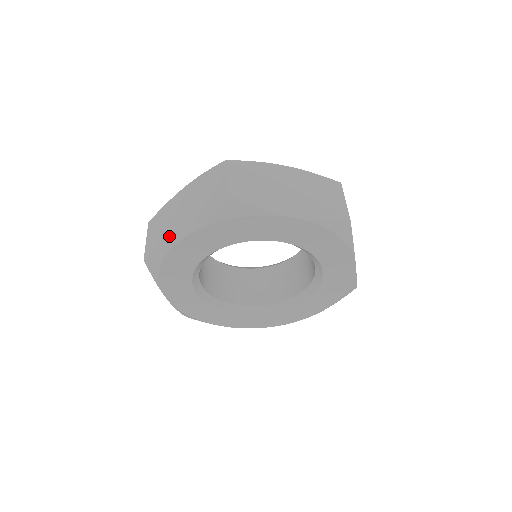
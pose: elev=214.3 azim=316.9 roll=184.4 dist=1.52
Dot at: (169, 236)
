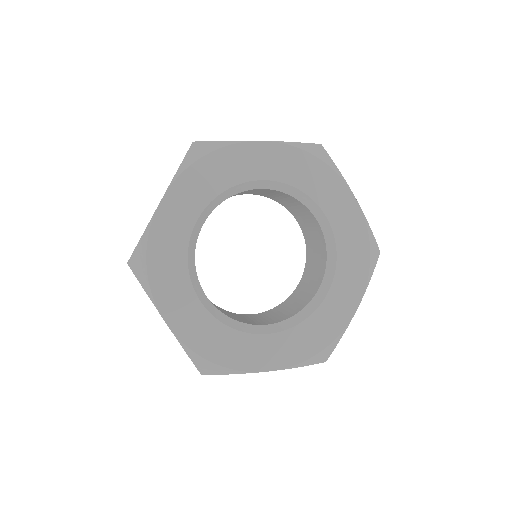
Dot at: occluded
